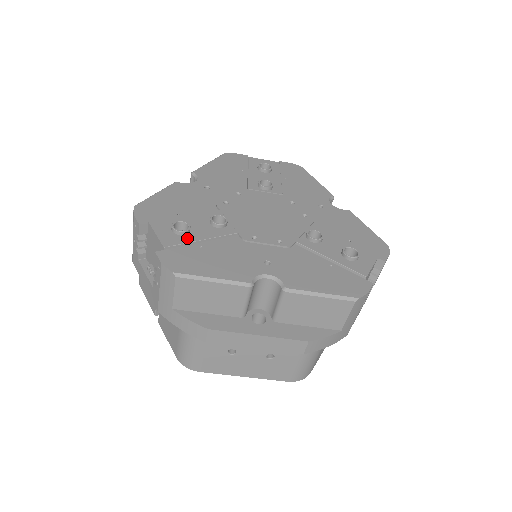
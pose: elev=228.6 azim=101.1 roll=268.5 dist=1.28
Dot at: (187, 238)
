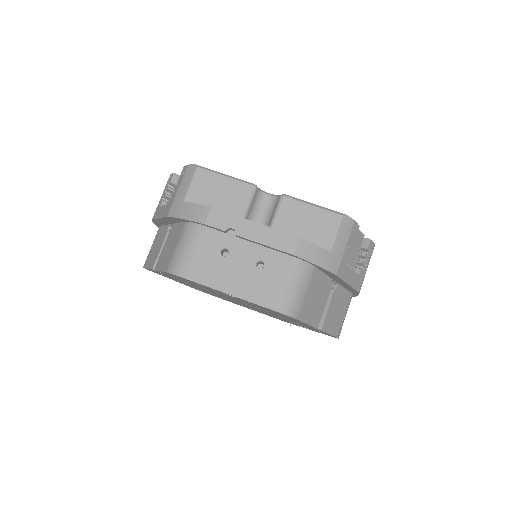
Dot at: occluded
